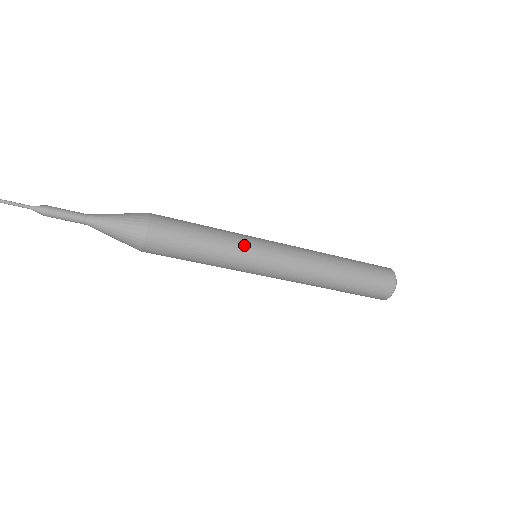
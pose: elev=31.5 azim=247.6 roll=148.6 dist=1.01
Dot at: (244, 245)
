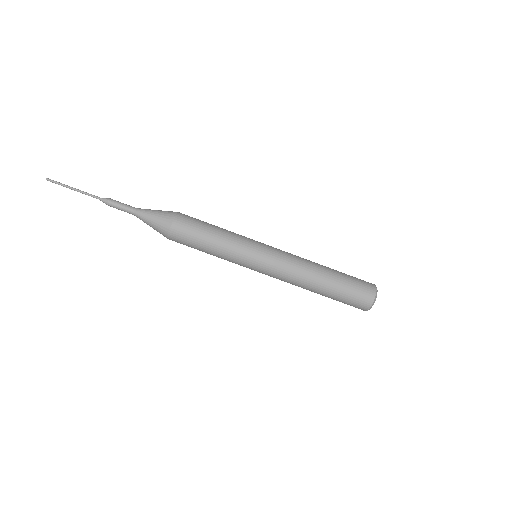
Dot at: (244, 244)
